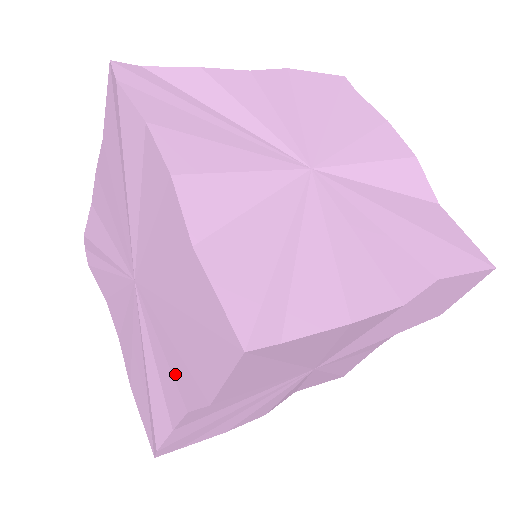
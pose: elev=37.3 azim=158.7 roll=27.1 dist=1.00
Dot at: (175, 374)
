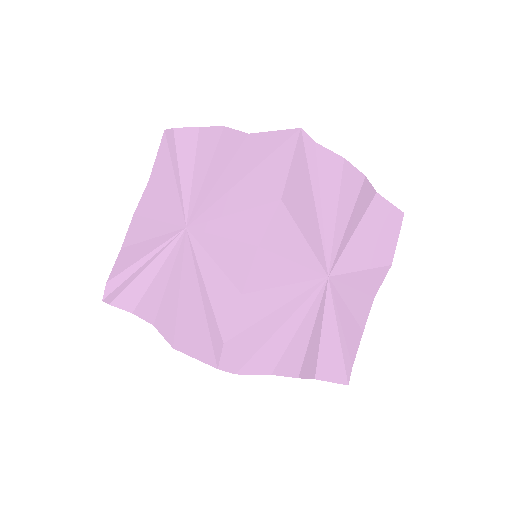
Dot at: (240, 234)
